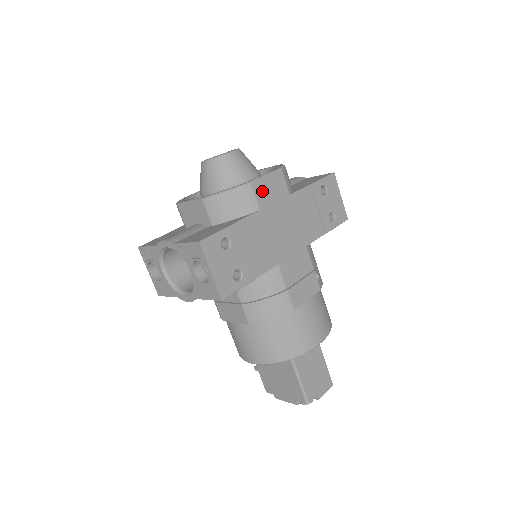
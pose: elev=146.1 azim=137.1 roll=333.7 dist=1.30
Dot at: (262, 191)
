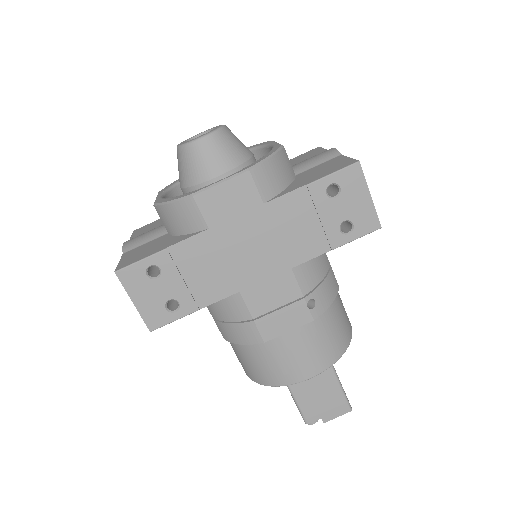
Dot at: (213, 204)
